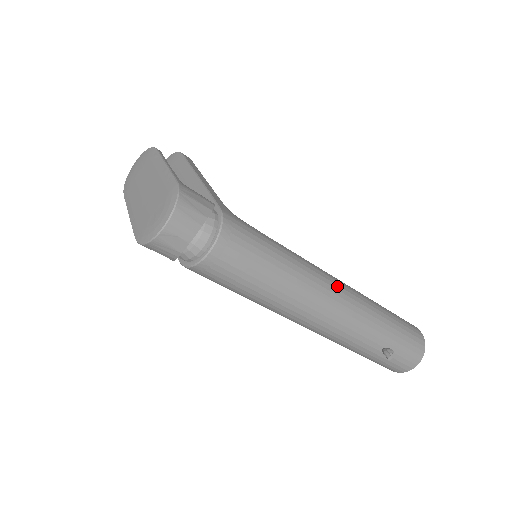
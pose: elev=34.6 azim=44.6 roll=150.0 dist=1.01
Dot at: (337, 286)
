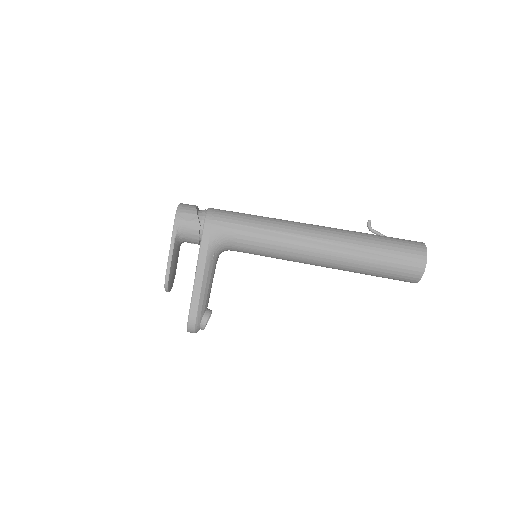
Dot at: occluded
